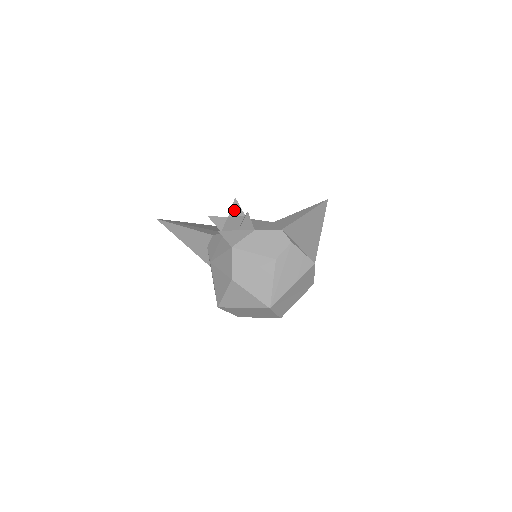
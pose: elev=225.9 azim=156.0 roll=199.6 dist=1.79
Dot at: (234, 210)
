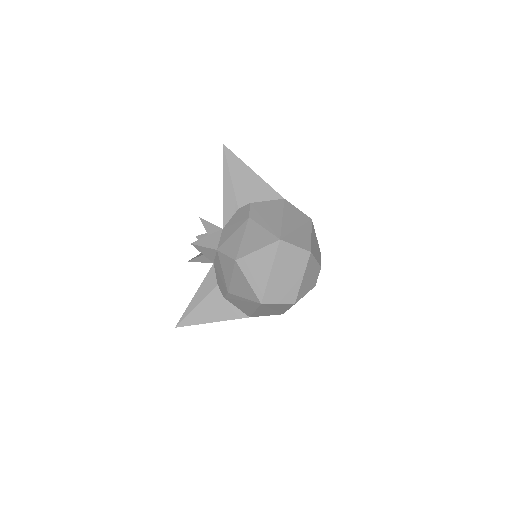
Dot at: occluded
